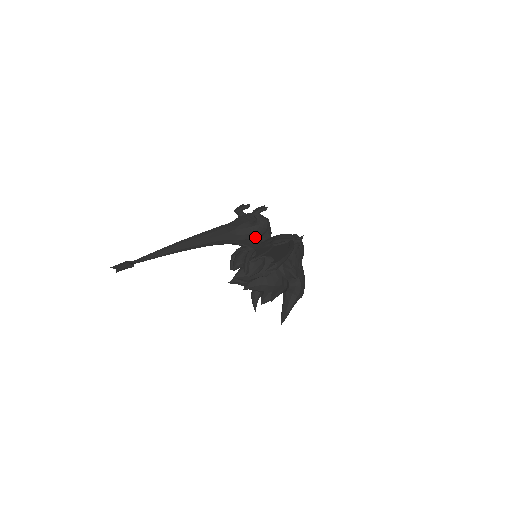
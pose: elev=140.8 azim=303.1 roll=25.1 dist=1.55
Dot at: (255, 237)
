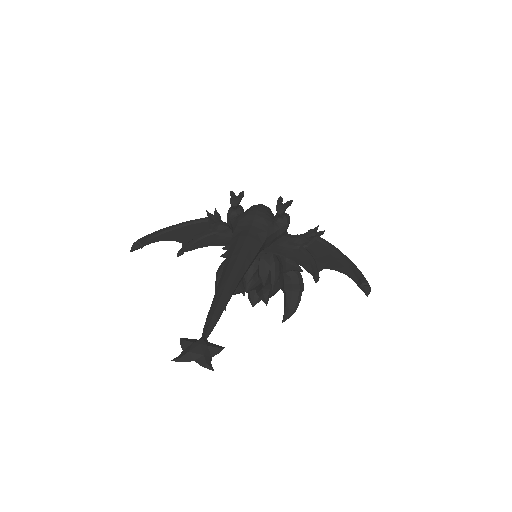
Dot at: (276, 239)
